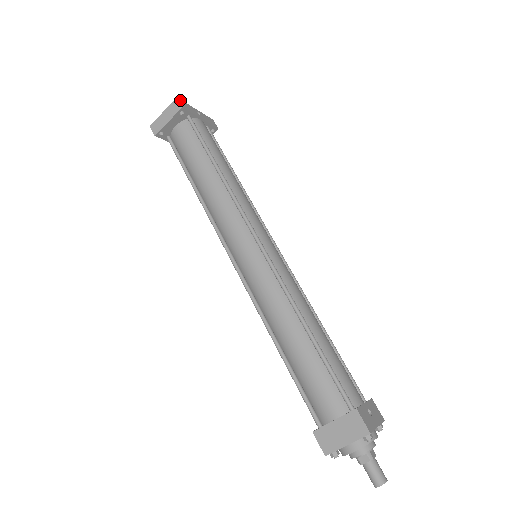
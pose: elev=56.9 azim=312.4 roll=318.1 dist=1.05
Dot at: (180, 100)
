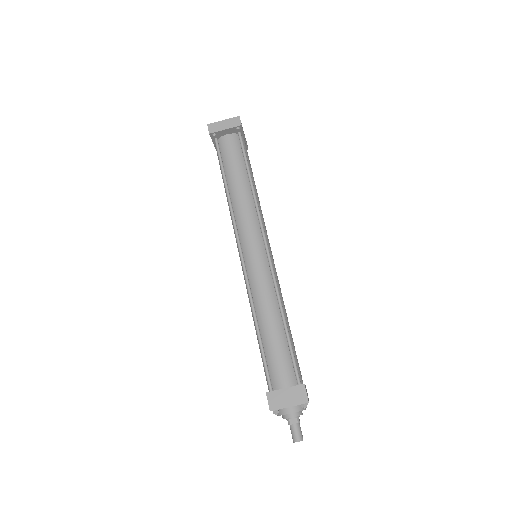
Dot at: occluded
